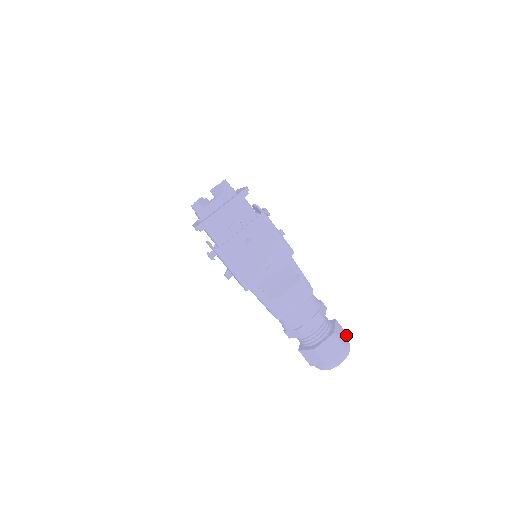
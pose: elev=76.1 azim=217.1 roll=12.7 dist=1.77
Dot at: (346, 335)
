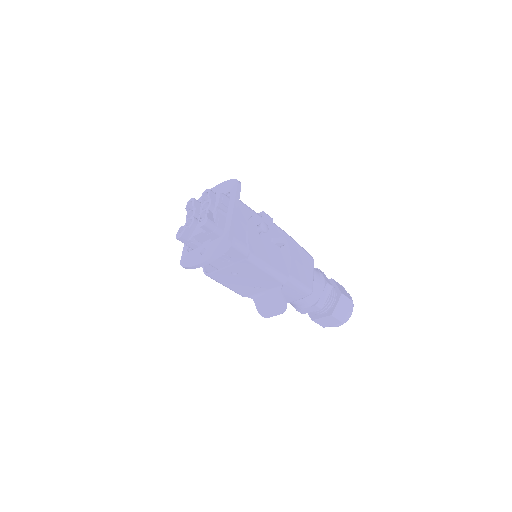
Dot at: (350, 304)
